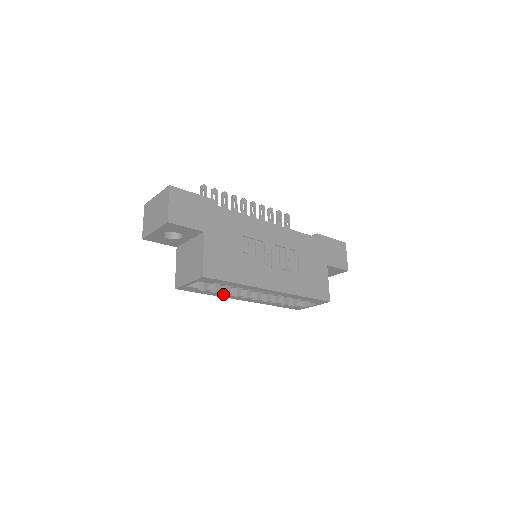
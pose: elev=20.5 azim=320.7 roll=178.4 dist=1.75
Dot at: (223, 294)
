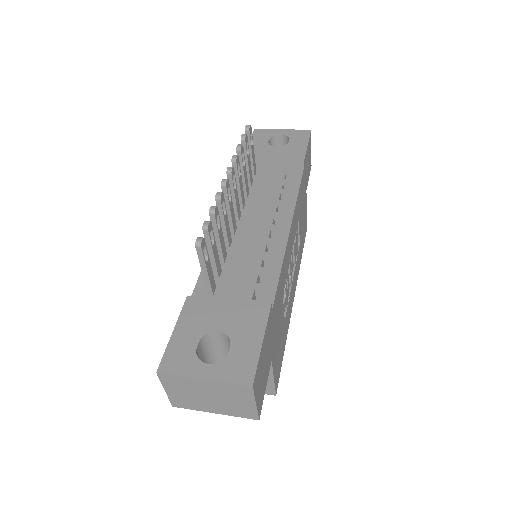
Dot at: occluded
